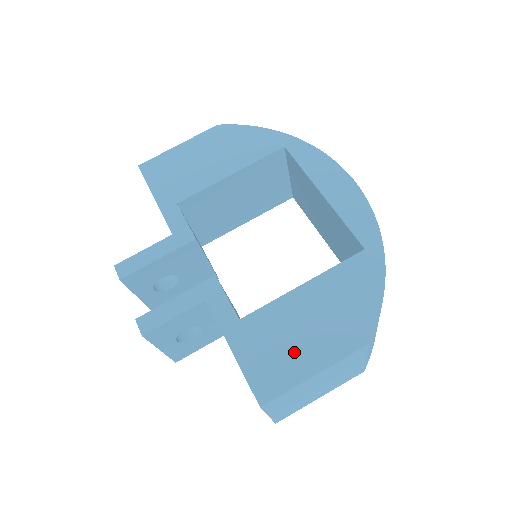
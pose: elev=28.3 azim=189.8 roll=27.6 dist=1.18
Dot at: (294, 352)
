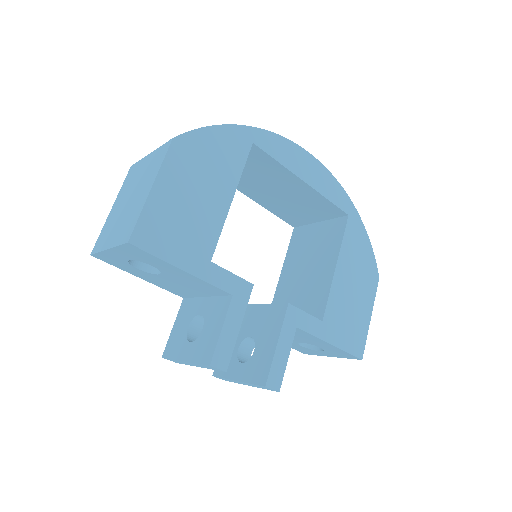
Dot at: (357, 314)
